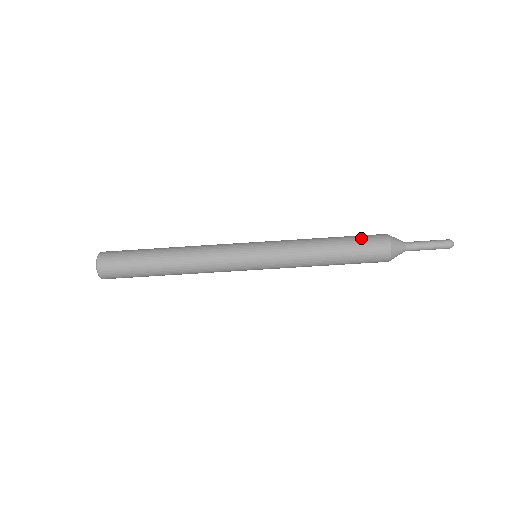
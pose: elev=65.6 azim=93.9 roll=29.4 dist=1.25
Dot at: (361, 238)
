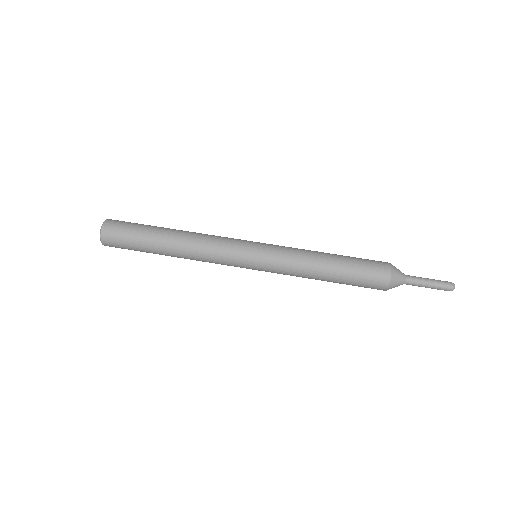
Dot at: occluded
